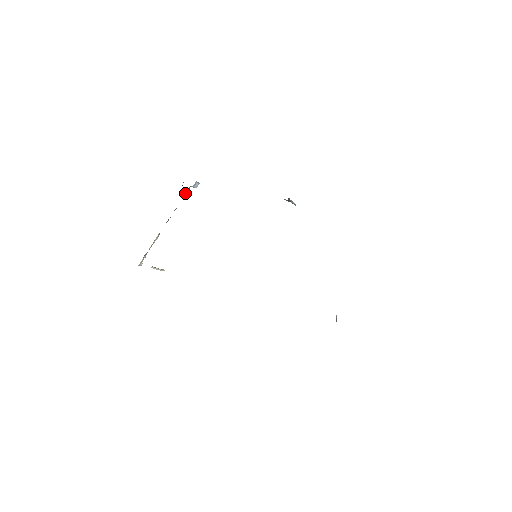
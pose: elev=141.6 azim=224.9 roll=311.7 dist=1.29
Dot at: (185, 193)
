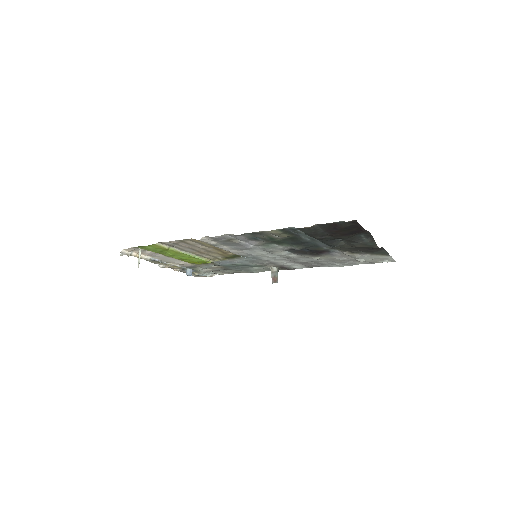
Dot at: (182, 268)
